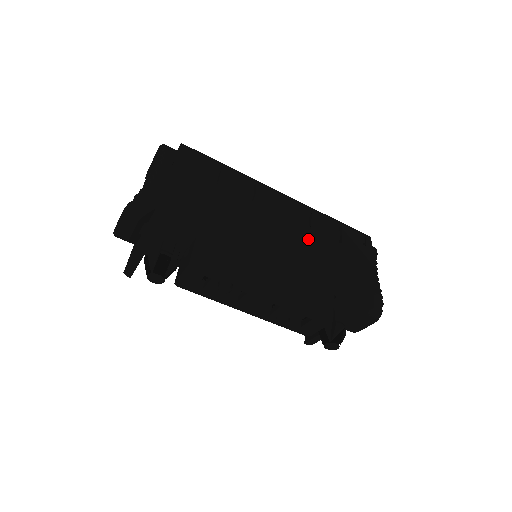
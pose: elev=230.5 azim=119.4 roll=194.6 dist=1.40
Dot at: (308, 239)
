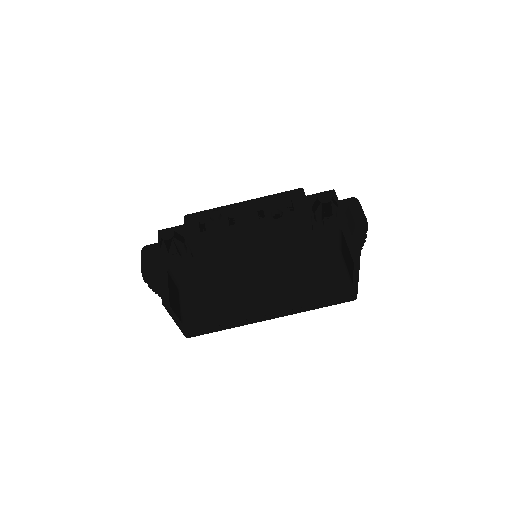
Dot at: occluded
